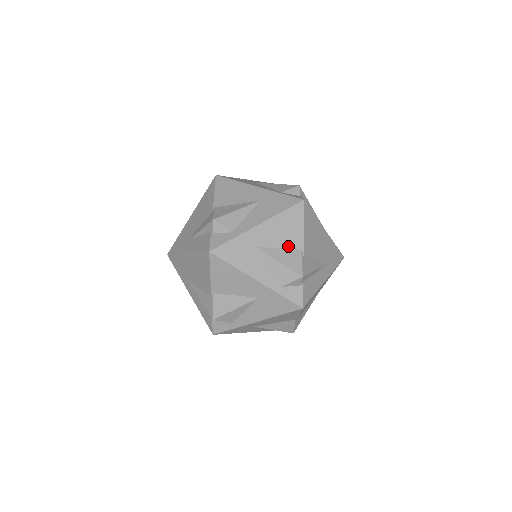
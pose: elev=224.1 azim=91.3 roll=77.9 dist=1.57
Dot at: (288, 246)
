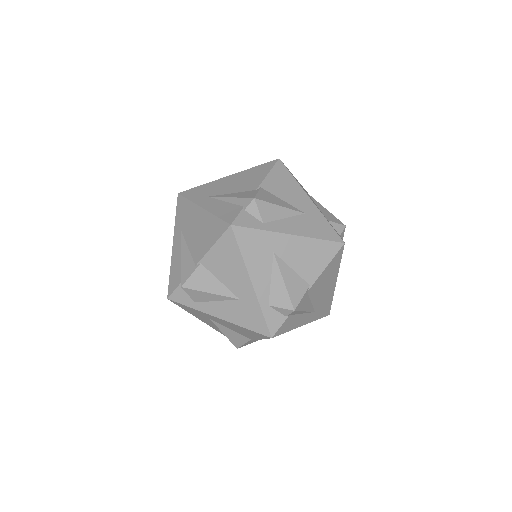
Dot at: occluded
